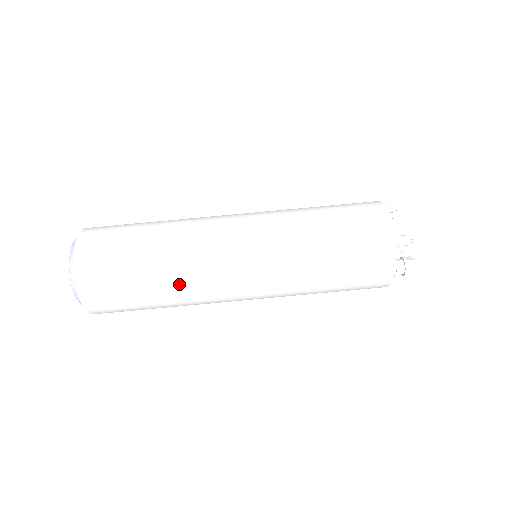
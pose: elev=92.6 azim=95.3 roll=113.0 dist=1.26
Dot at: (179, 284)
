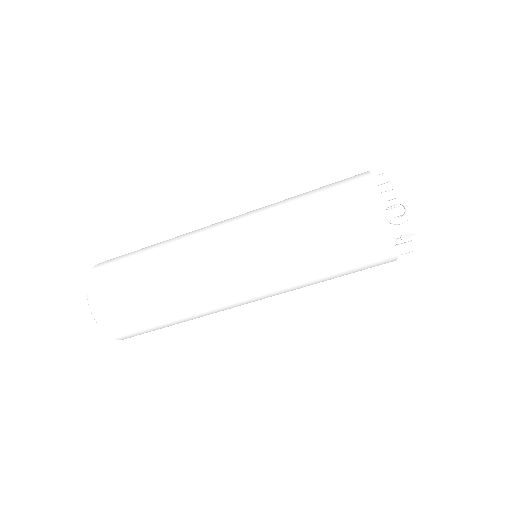
Dot at: occluded
